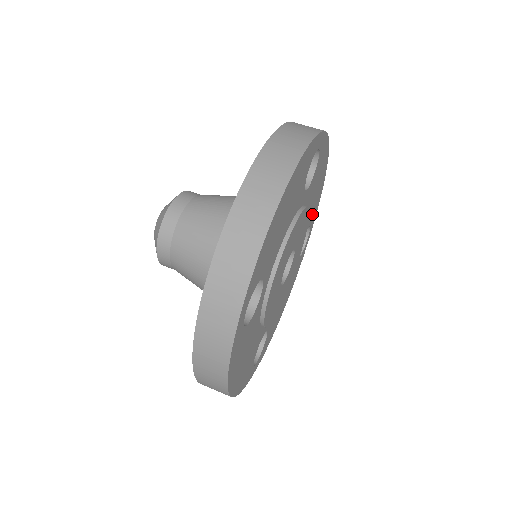
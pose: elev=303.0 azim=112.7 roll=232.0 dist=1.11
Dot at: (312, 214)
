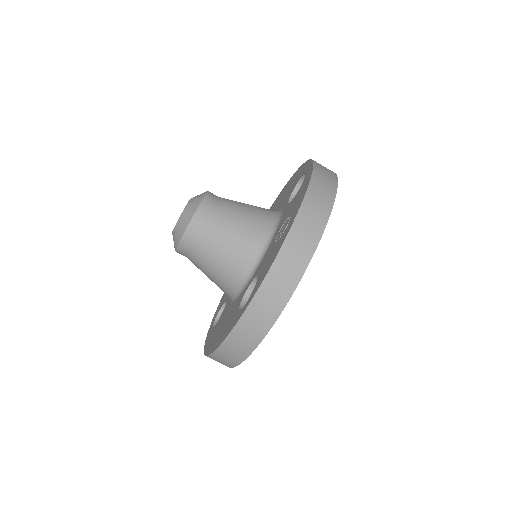
Dot at: occluded
